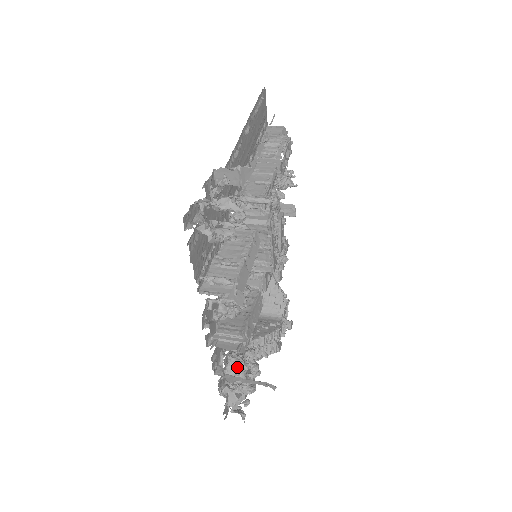
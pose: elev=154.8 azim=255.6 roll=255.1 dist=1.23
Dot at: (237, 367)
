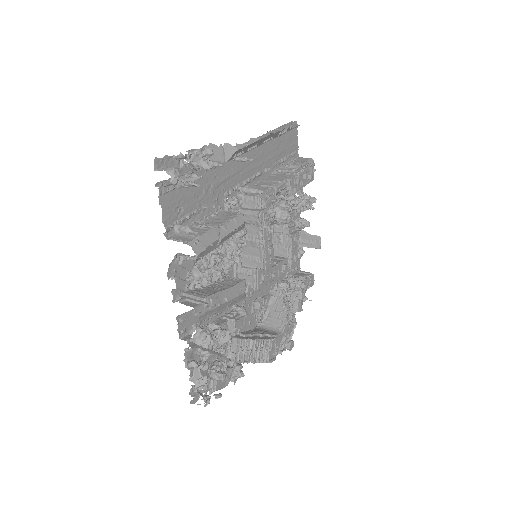
Dot at: (202, 337)
